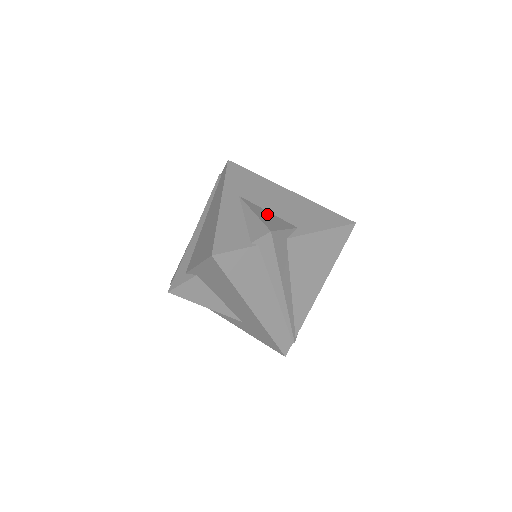
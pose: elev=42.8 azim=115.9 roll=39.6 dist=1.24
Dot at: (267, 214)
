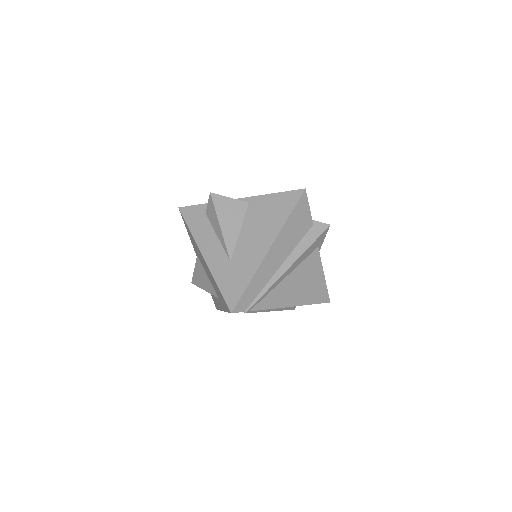
Dot at: occluded
